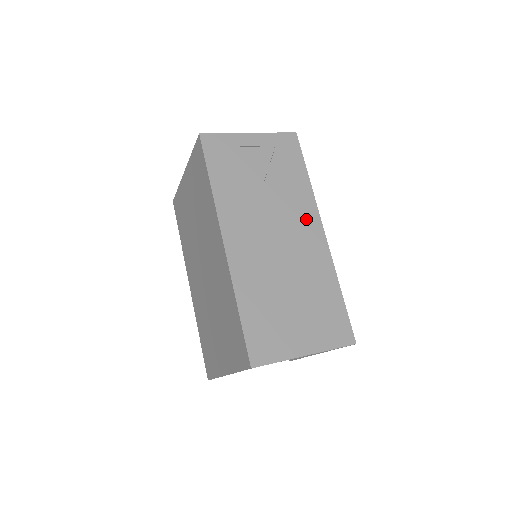
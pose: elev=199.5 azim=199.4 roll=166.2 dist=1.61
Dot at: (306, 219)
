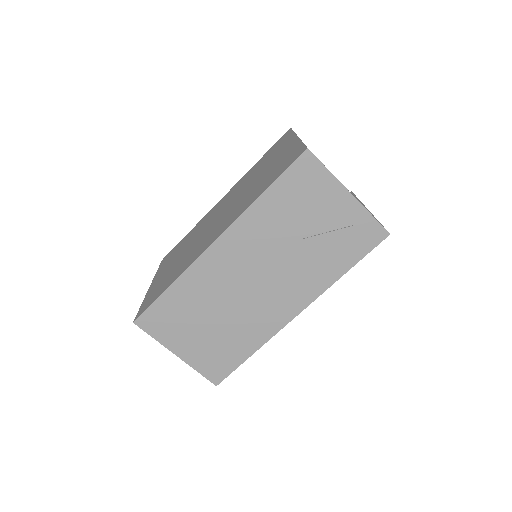
Dot at: (297, 294)
